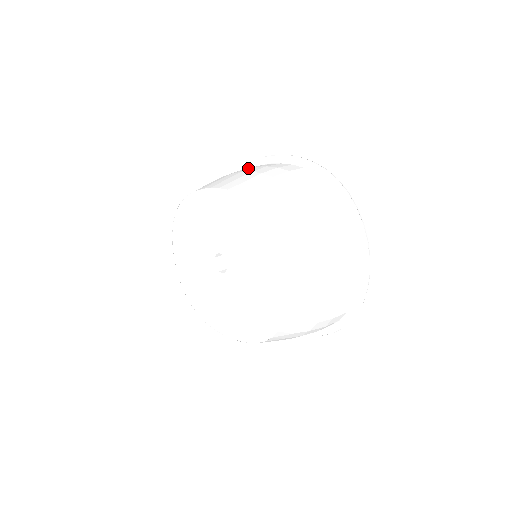
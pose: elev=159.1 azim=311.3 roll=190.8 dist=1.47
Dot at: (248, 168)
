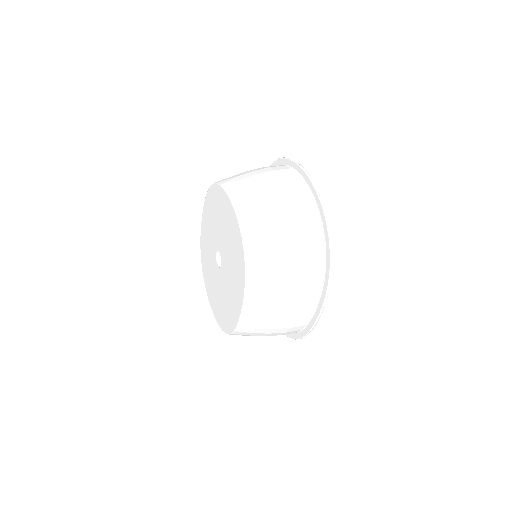
Dot at: occluded
